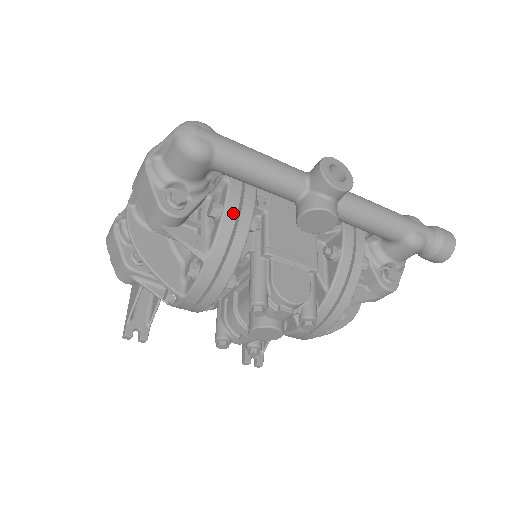
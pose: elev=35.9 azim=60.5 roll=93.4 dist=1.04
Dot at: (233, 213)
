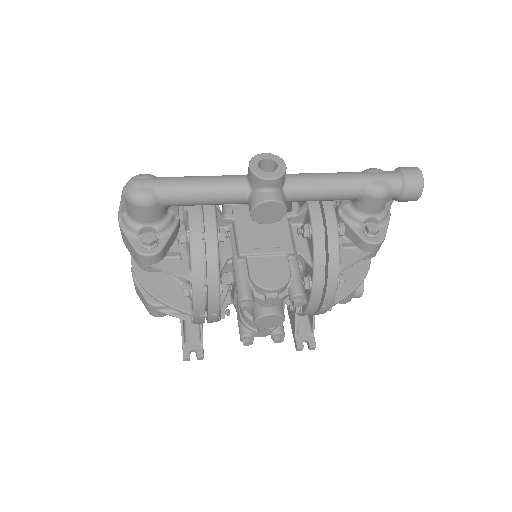
Dot at: (198, 233)
